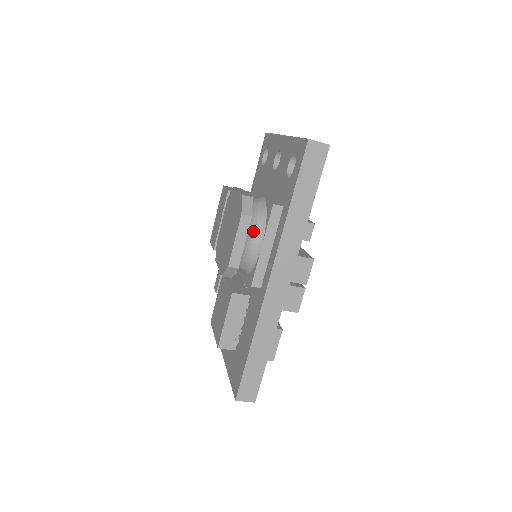
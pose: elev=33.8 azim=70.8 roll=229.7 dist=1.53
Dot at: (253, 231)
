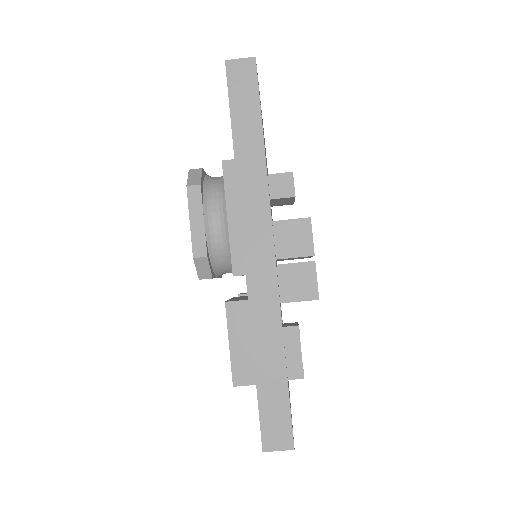
Dot at: (212, 204)
